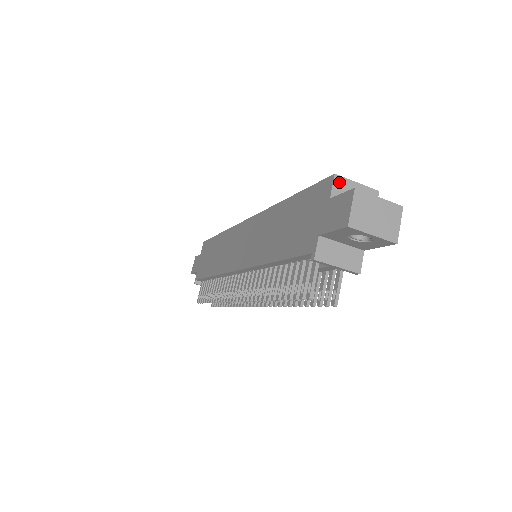
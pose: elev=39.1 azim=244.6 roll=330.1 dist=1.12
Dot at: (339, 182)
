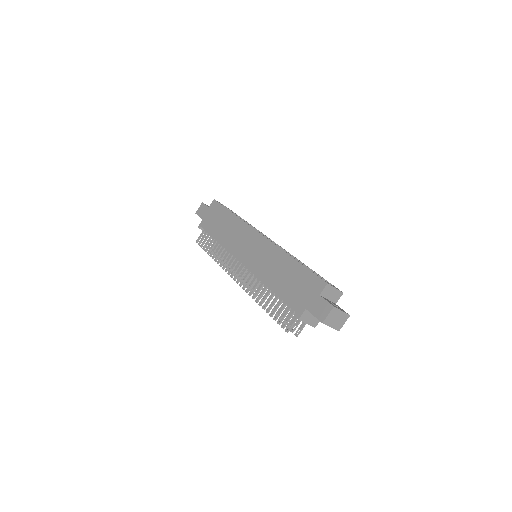
Dot at: (328, 287)
